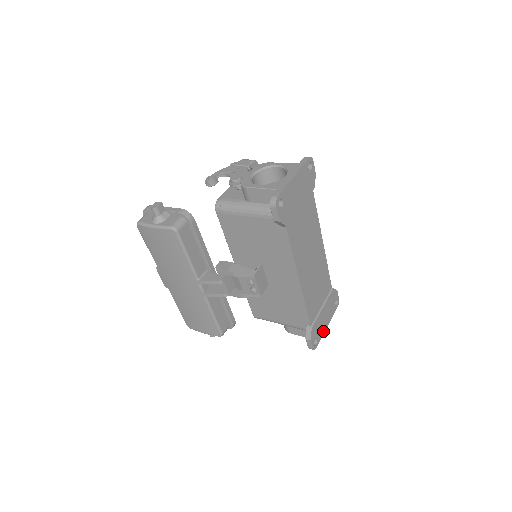
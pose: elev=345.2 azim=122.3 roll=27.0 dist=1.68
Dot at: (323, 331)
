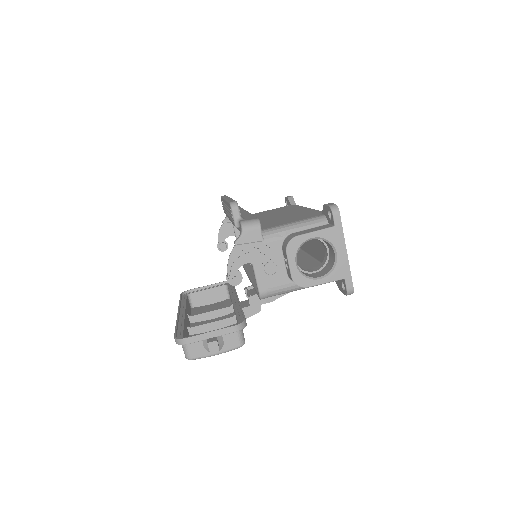
Dot at: occluded
